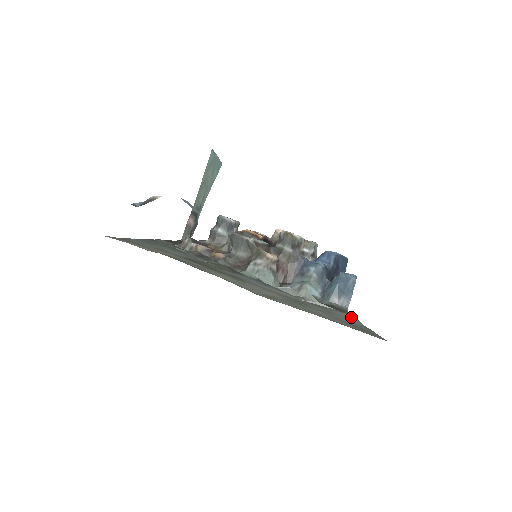
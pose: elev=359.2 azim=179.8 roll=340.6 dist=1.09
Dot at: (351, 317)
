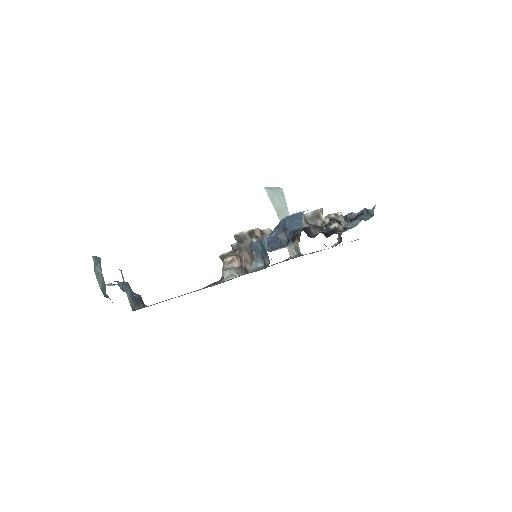
Dot at: occluded
